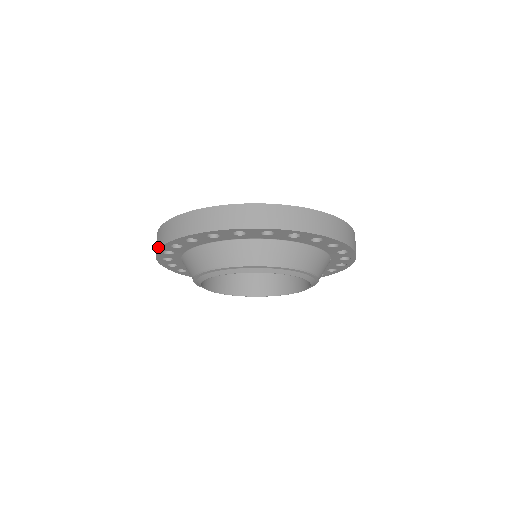
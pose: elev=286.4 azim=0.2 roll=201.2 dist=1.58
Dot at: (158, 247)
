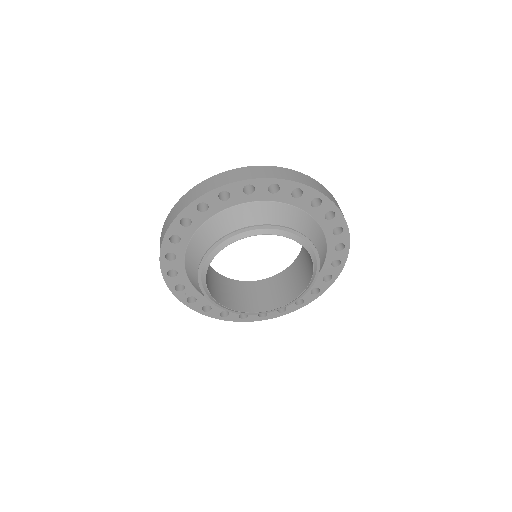
Dot at: (167, 286)
